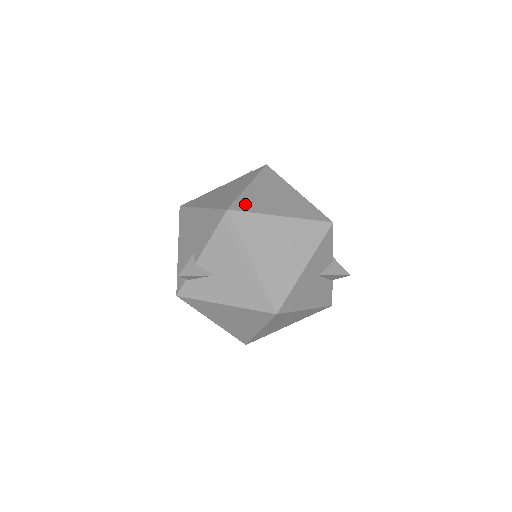
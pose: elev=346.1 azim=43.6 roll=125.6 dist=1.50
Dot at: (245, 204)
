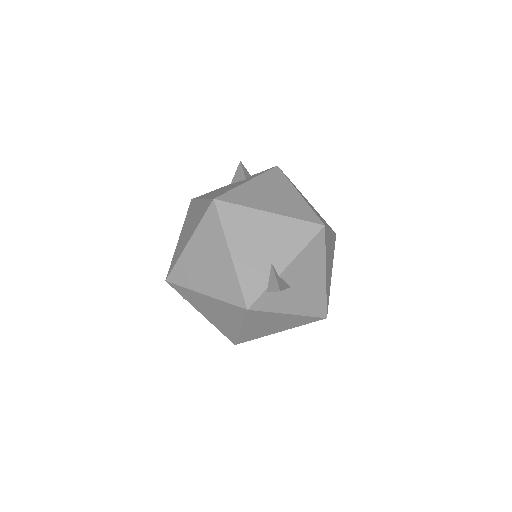
Dot at: occluded
